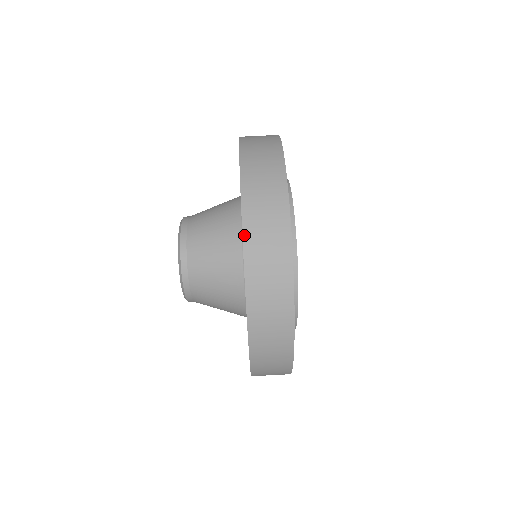
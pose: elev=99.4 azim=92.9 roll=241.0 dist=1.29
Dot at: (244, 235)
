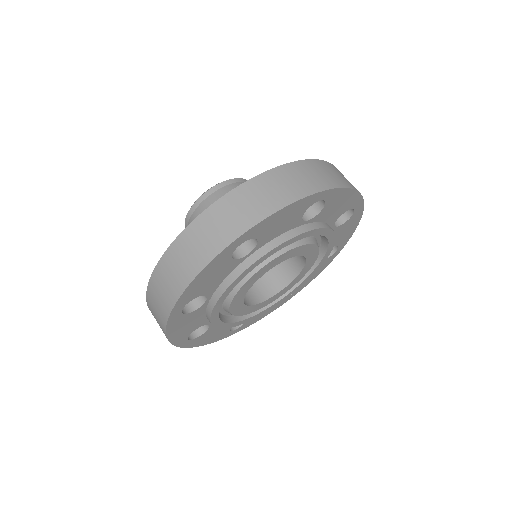
Dot at: (242, 185)
